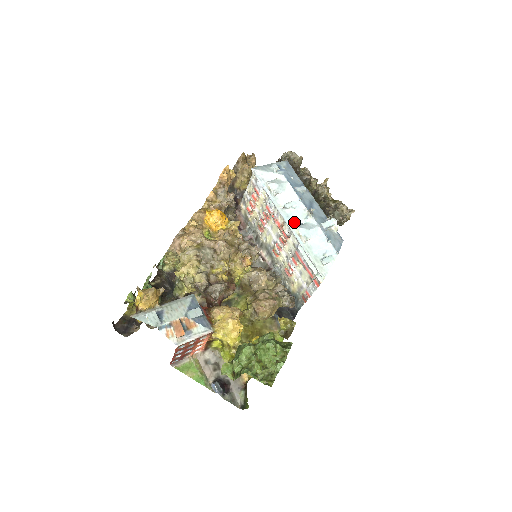
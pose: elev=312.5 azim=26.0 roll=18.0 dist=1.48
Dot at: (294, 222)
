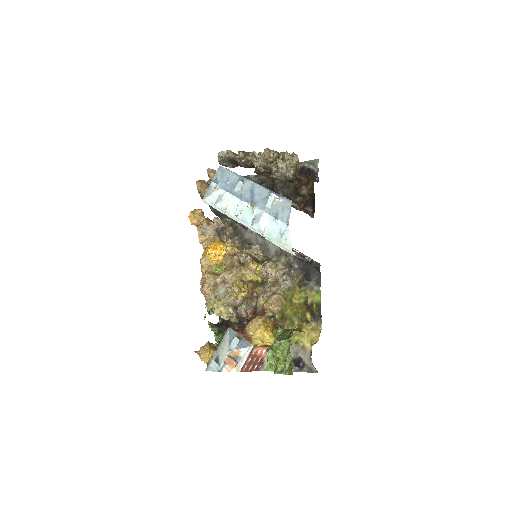
Dot at: (249, 222)
